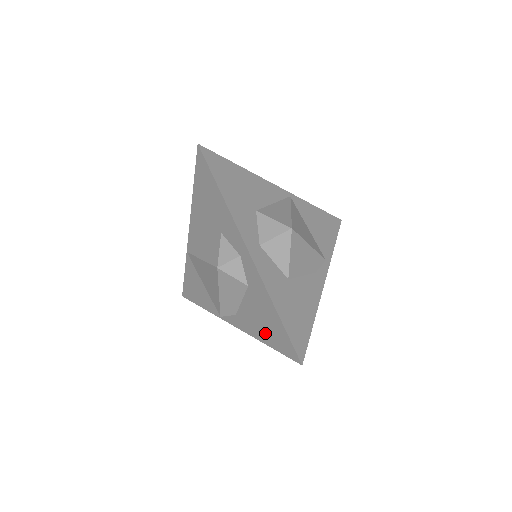
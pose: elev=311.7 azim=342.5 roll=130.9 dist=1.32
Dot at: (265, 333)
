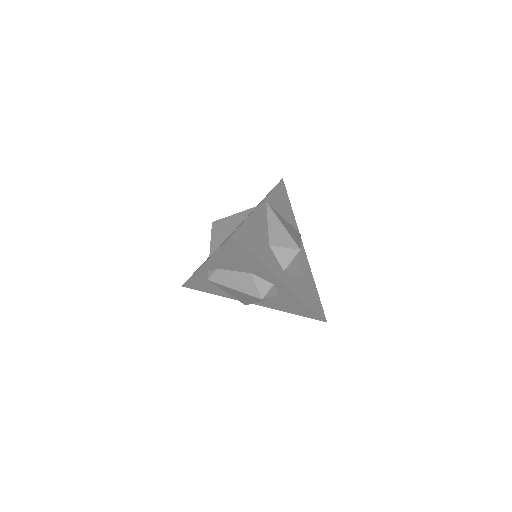
Dot at: (292, 311)
